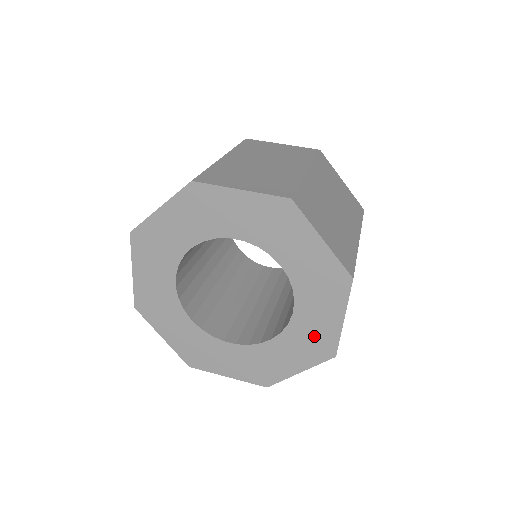
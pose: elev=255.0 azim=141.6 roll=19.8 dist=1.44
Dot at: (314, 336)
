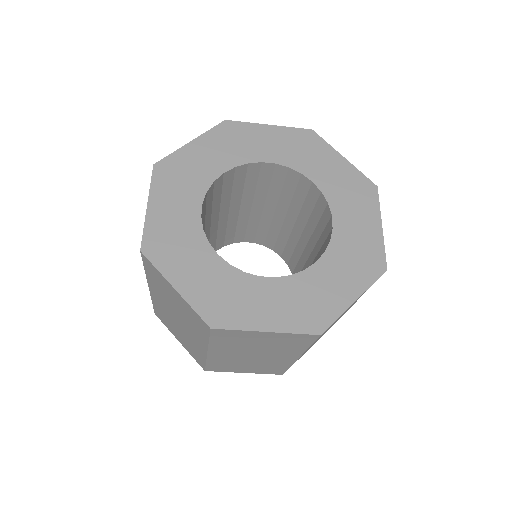
Dot at: (359, 249)
